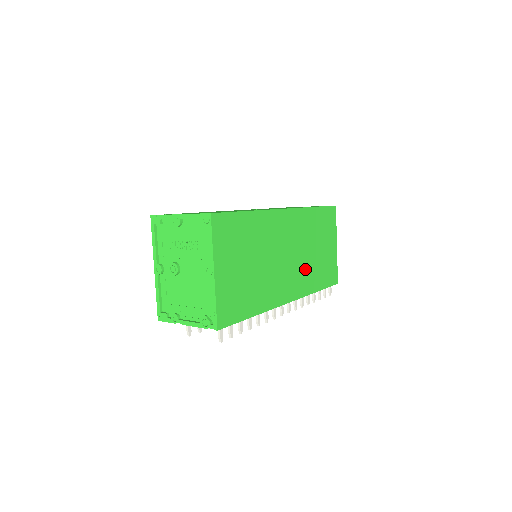
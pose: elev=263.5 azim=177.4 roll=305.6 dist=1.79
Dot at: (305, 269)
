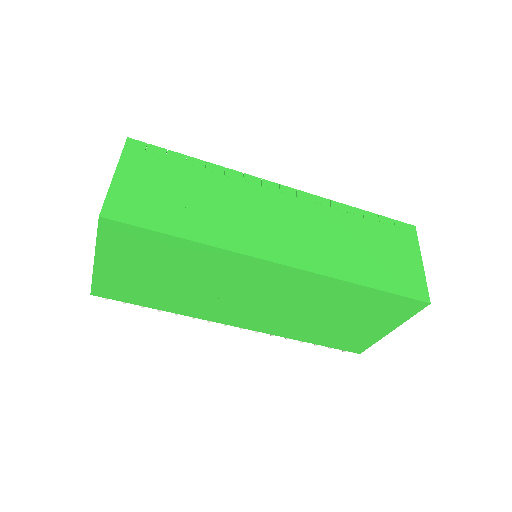
Dot at: (289, 319)
